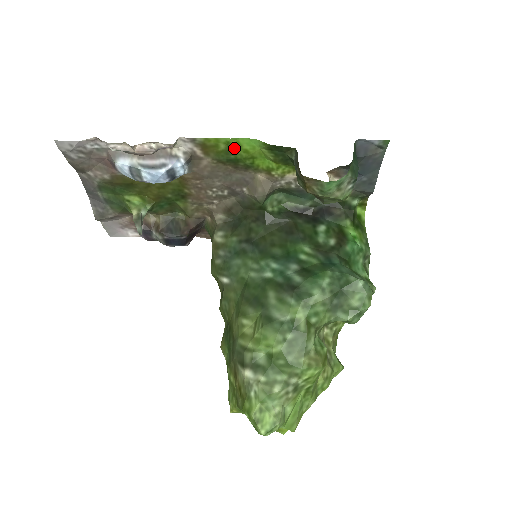
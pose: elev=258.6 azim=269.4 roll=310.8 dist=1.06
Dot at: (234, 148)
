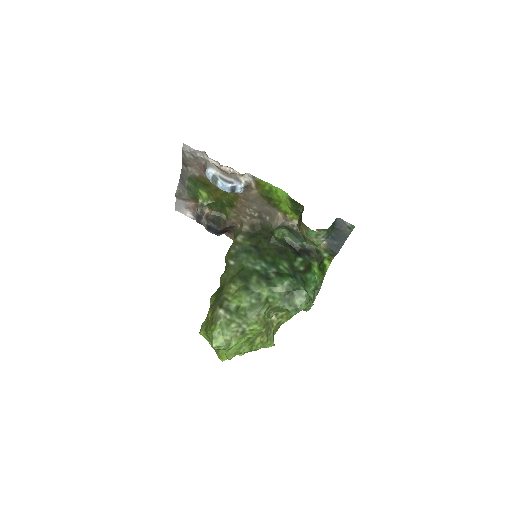
Dot at: (273, 192)
